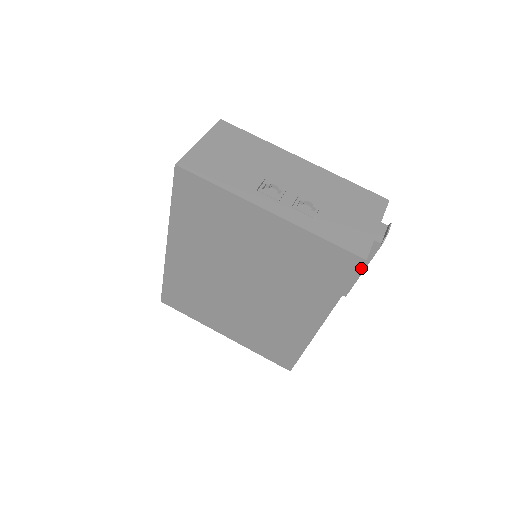
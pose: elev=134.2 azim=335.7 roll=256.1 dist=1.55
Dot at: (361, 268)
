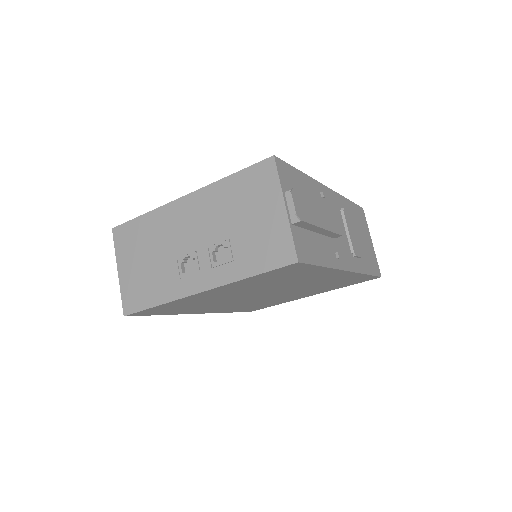
Dot at: (317, 229)
